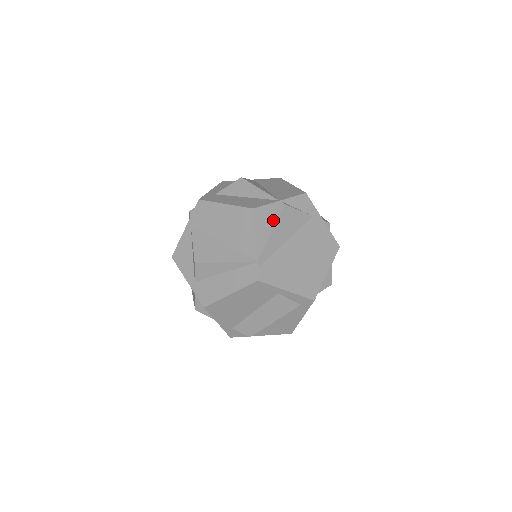
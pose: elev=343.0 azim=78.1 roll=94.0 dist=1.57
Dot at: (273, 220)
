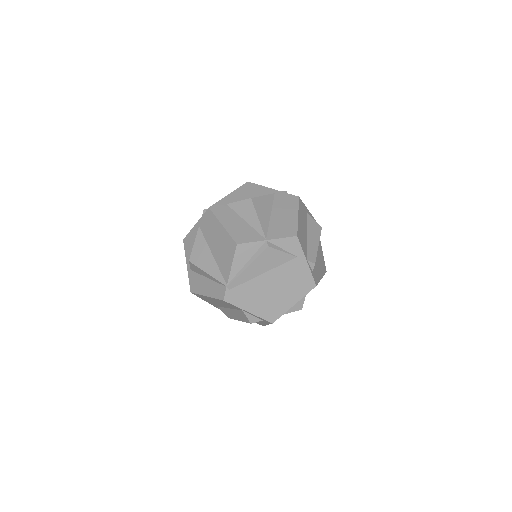
Dot at: (253, 256)
